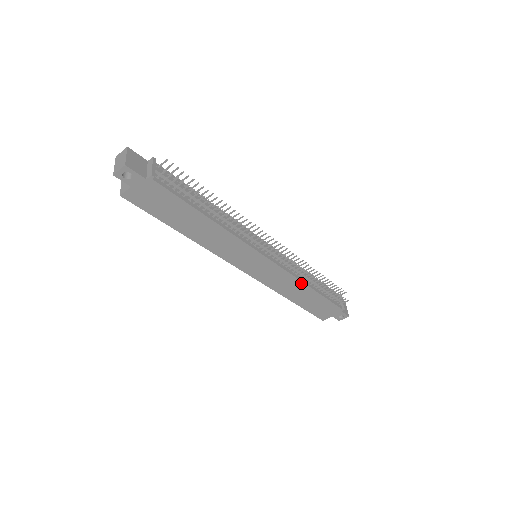
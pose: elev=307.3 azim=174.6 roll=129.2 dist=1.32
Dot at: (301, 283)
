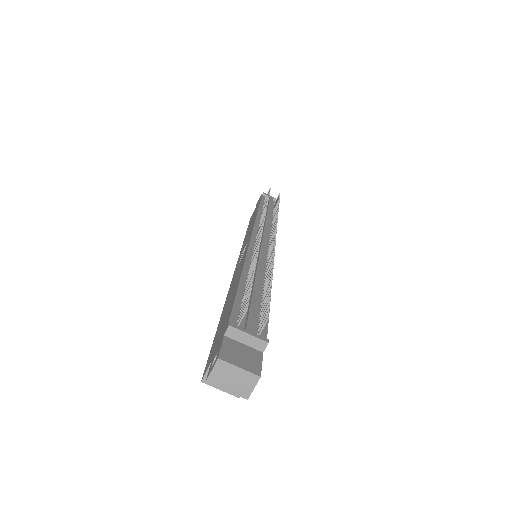
Dot at: occluded
